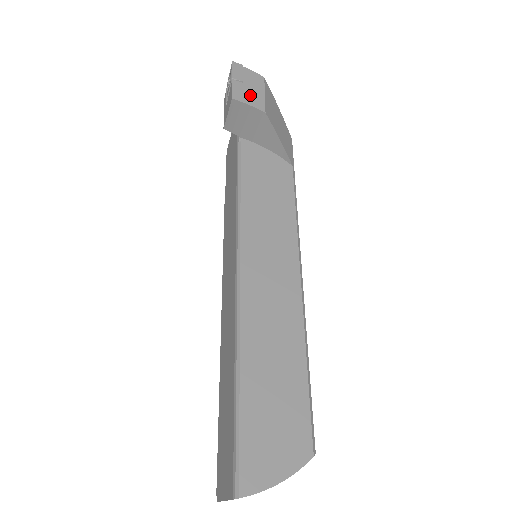
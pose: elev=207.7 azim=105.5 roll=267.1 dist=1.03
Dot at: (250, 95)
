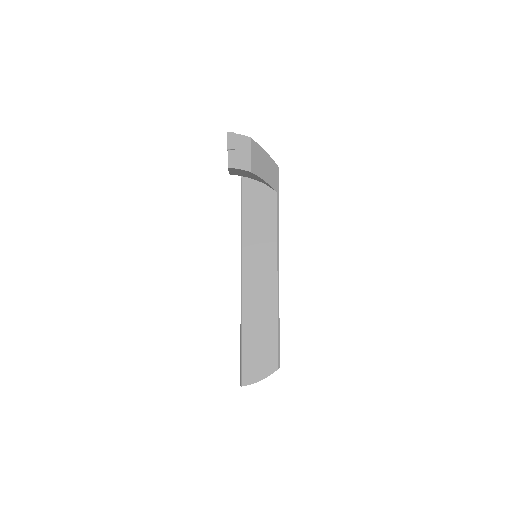
Dot at: (240, 160)
